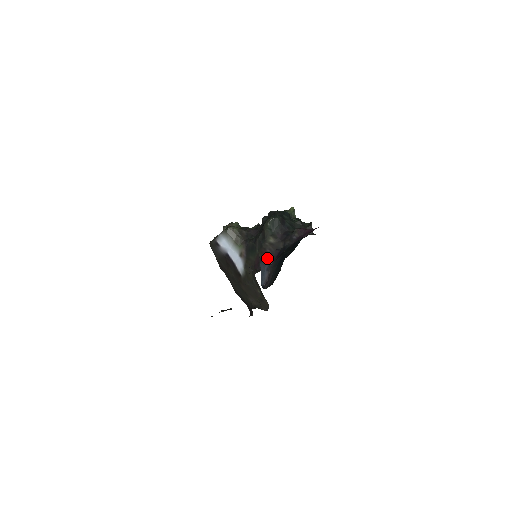
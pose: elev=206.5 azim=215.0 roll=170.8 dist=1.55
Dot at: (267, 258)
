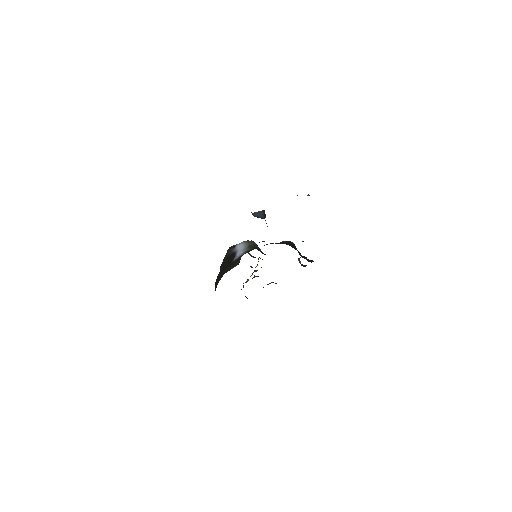
Dot at: occluded
